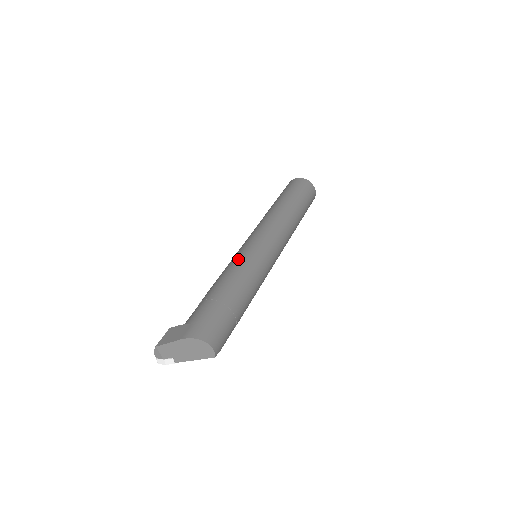
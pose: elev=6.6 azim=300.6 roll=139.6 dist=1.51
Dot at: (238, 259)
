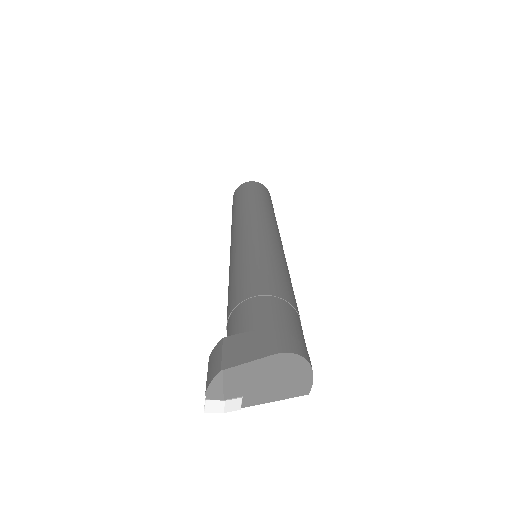
Dot at: (260, 249)
